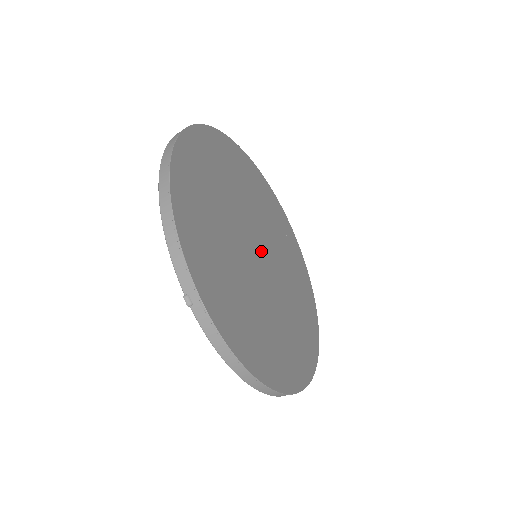
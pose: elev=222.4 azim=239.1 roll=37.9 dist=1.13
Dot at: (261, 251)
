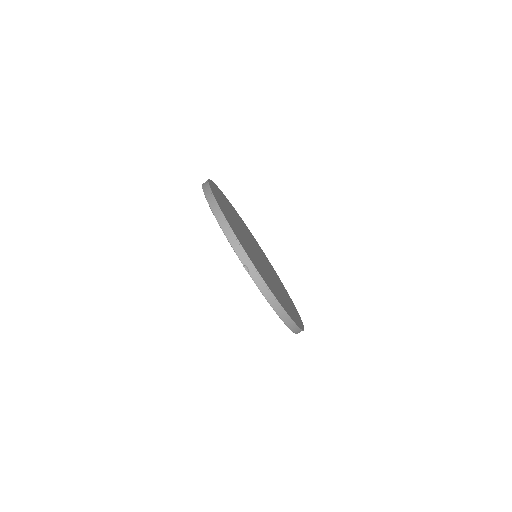
Dot at: (257, 253)
